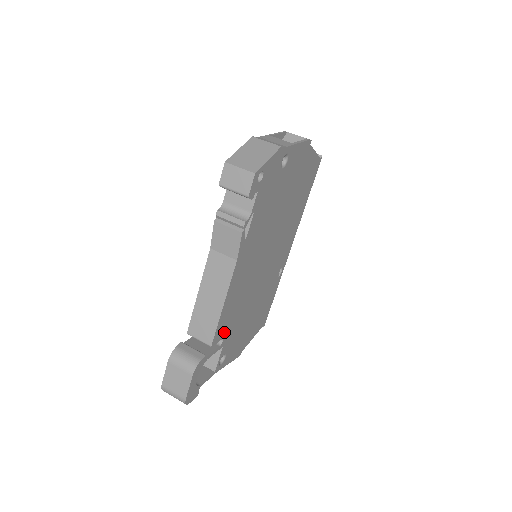
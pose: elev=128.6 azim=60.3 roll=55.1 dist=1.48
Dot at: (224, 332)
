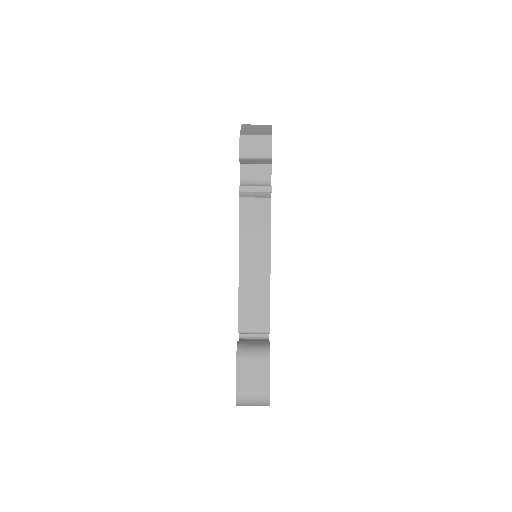
Dot at: occluded
